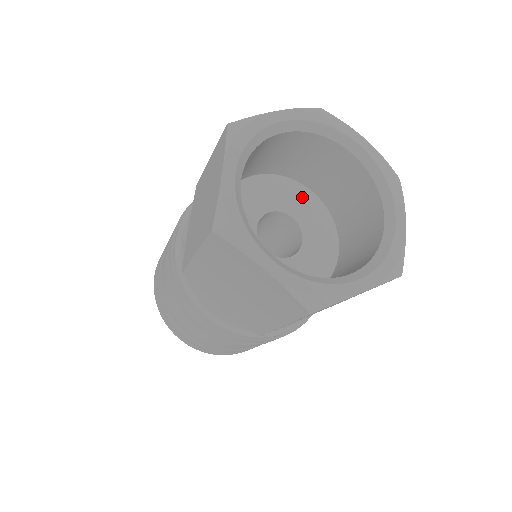
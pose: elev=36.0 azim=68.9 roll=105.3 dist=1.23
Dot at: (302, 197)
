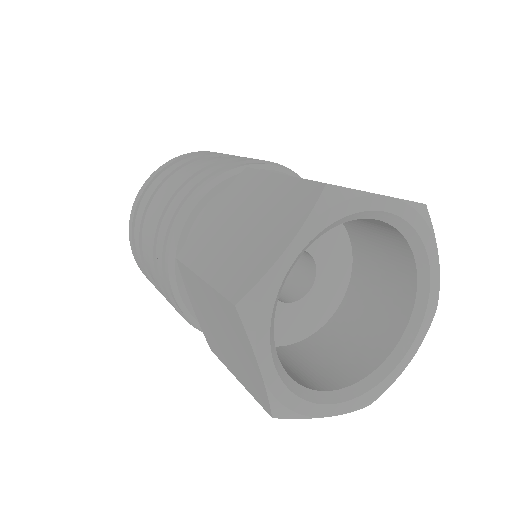
Dot at: (338, 246)
